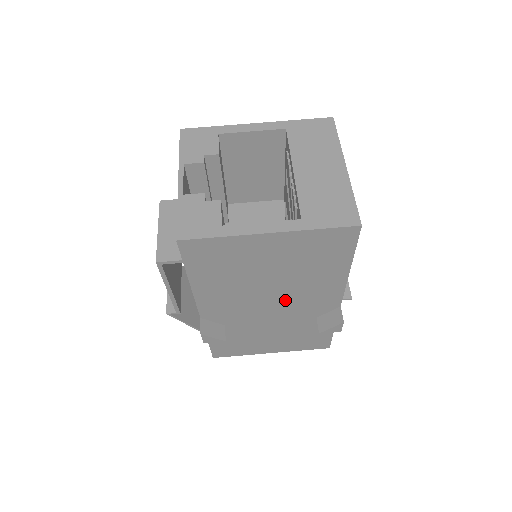
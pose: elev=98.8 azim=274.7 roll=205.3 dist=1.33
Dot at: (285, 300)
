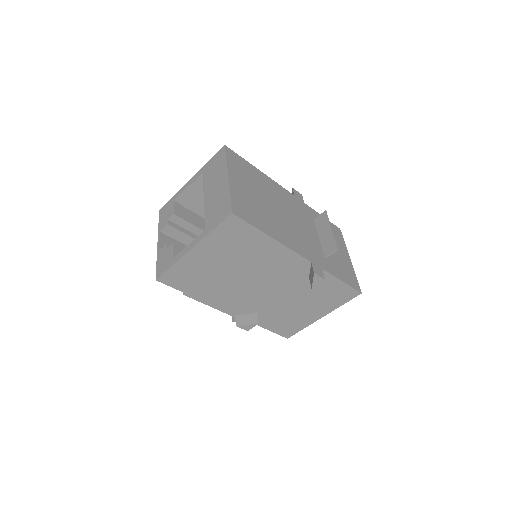
Dot at: (267, 278)
